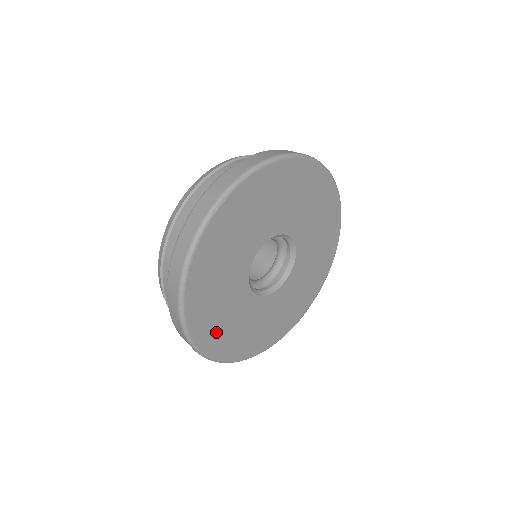
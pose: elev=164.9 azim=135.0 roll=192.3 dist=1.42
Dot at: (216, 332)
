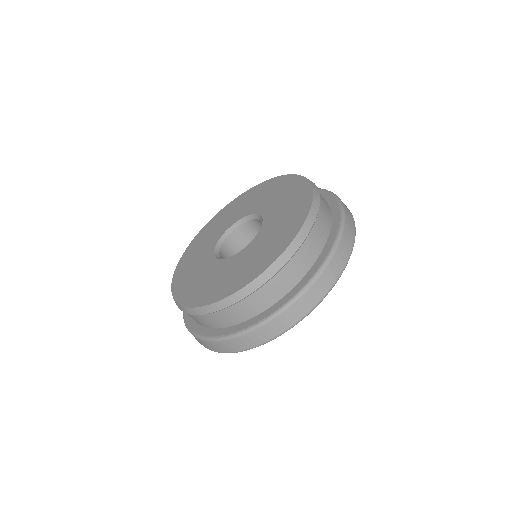
Dot at: occluded
